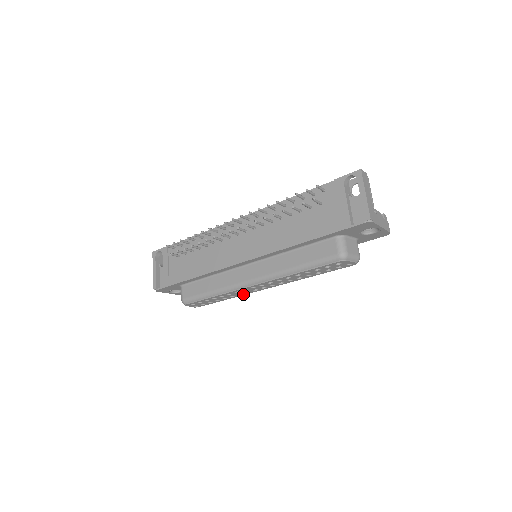
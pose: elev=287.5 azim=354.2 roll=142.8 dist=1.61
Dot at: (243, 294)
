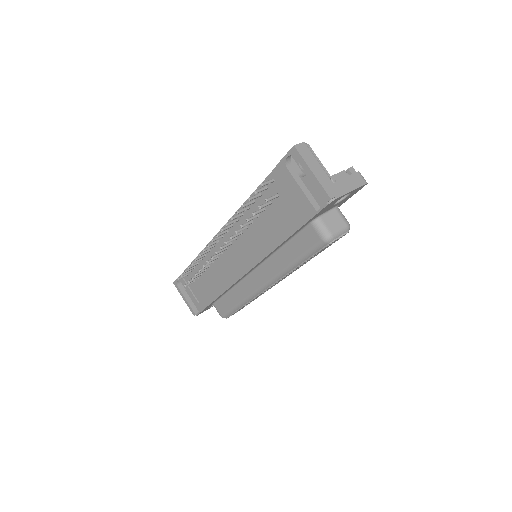
Dot at: (267, 290)
